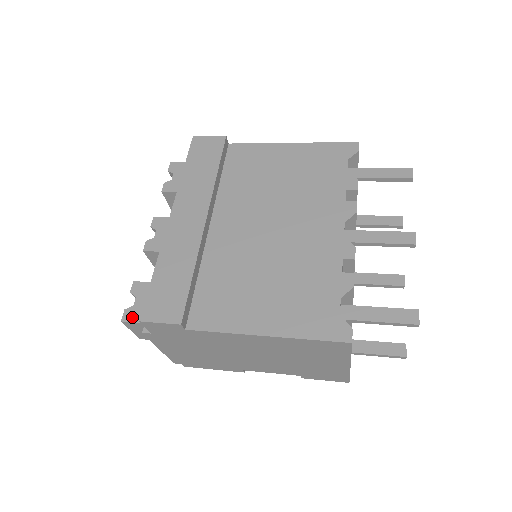
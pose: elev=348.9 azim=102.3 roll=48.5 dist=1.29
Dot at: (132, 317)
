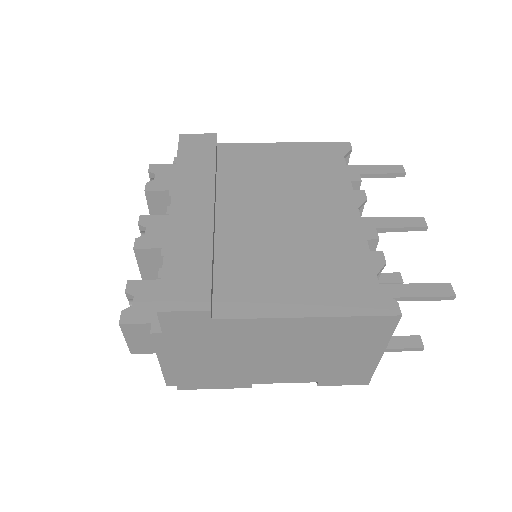
Dot at: (133, 318)
